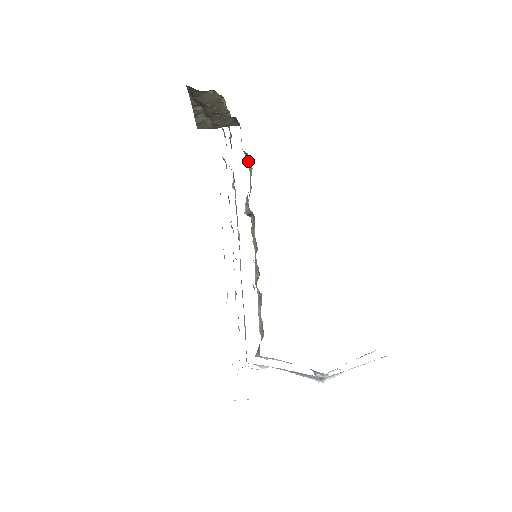
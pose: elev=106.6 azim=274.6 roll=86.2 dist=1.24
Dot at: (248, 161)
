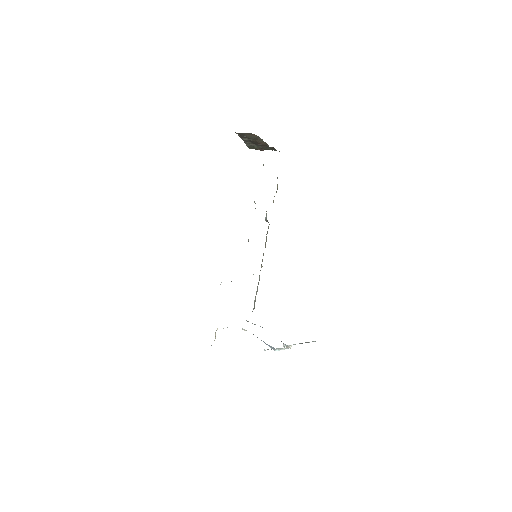
Dot at: occluded
